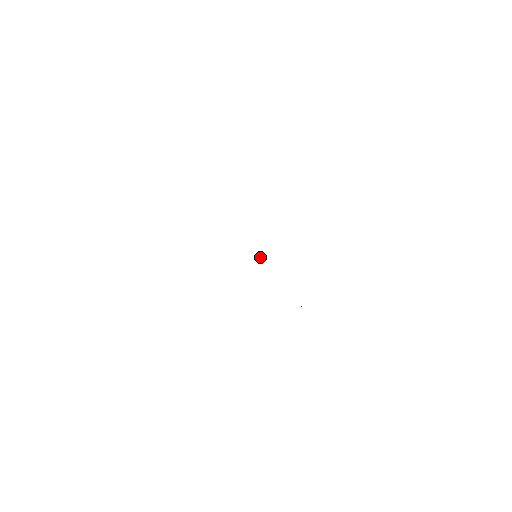
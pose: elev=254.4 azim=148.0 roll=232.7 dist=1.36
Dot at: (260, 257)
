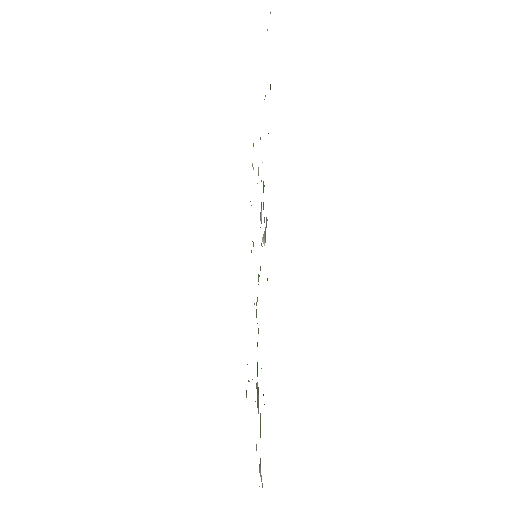
Dot at: occluded
